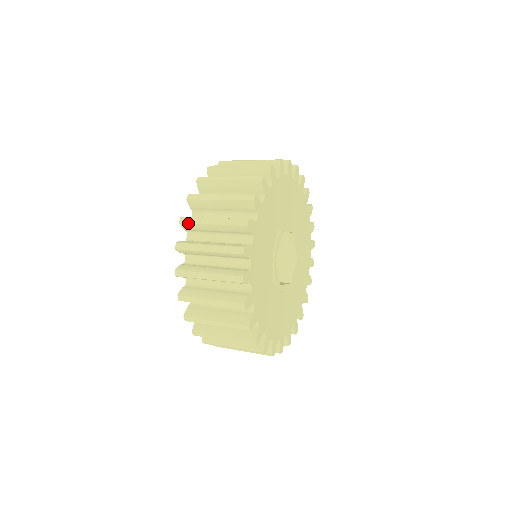
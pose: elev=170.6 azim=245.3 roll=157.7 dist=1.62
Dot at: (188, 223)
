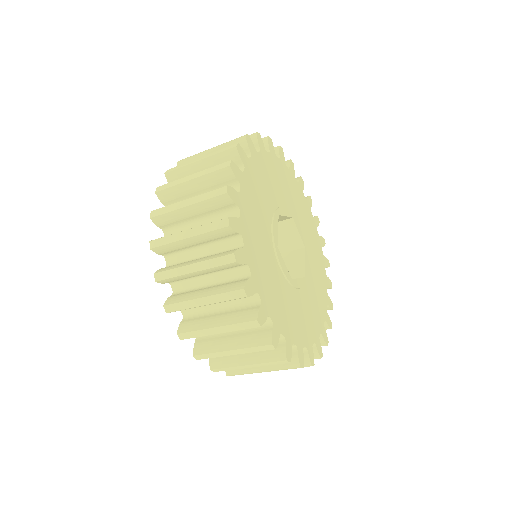
Dot at: occluded
